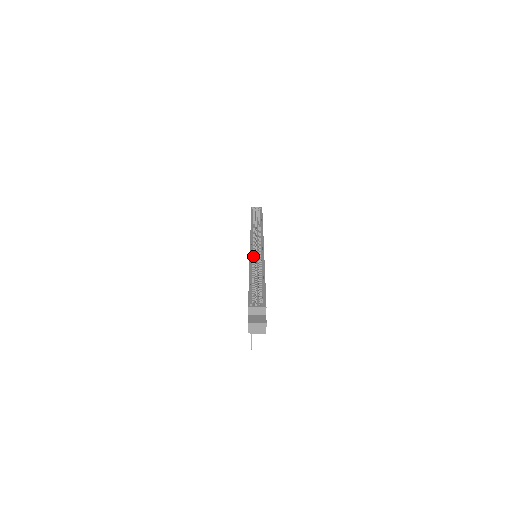
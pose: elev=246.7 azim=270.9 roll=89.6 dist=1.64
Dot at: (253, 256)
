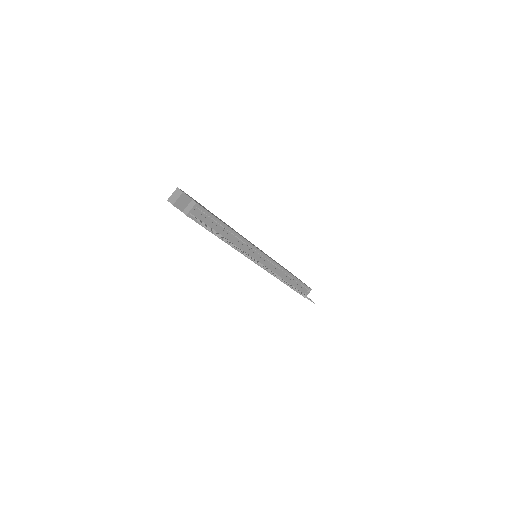
Dot at: occluded
